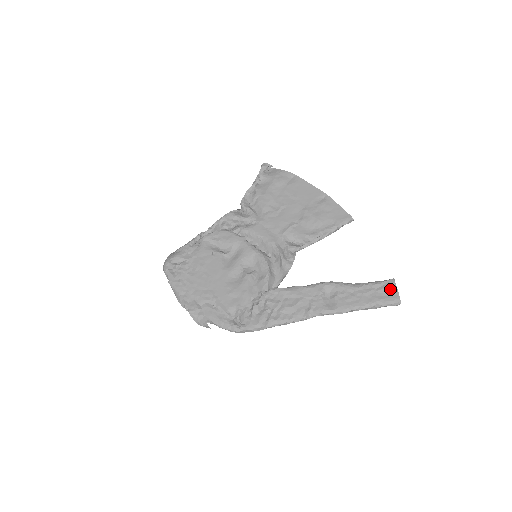
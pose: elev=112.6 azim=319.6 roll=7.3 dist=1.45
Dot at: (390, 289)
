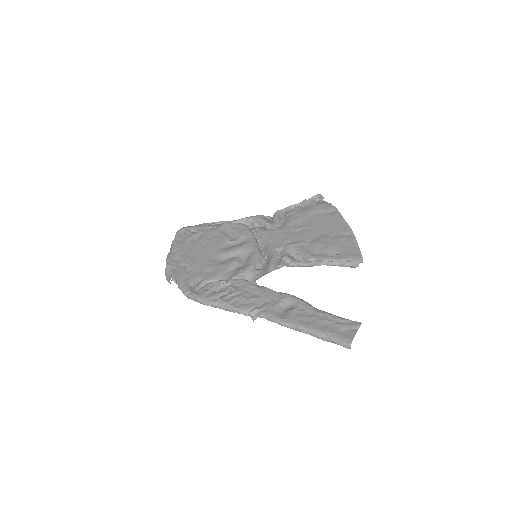
Dot at: (349, 329)
